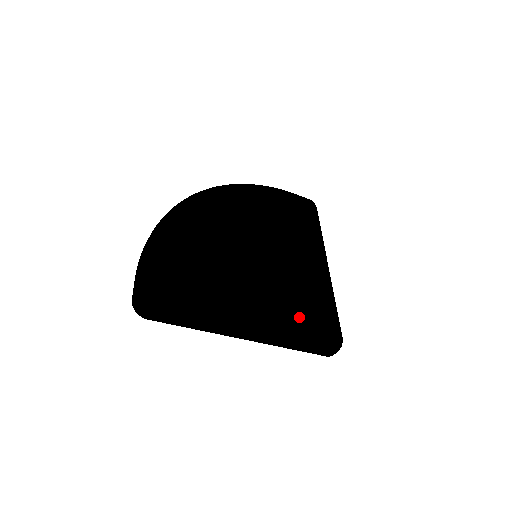
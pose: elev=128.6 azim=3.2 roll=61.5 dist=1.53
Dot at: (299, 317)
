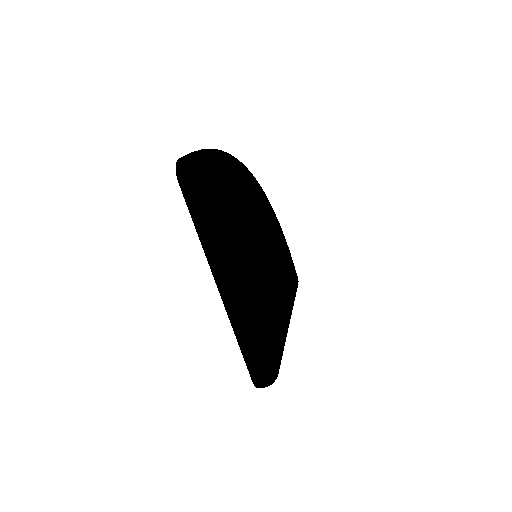
Dot at: (266, 322)
